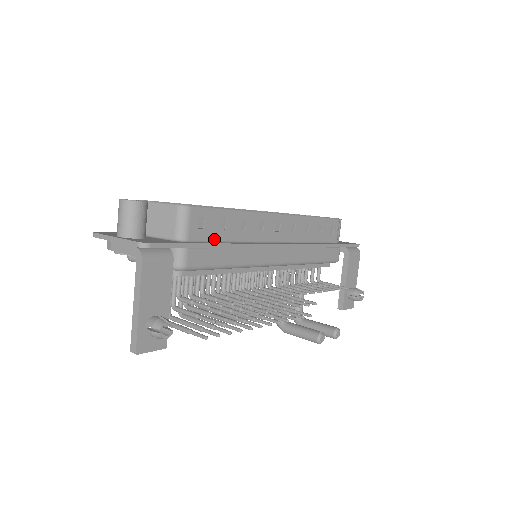
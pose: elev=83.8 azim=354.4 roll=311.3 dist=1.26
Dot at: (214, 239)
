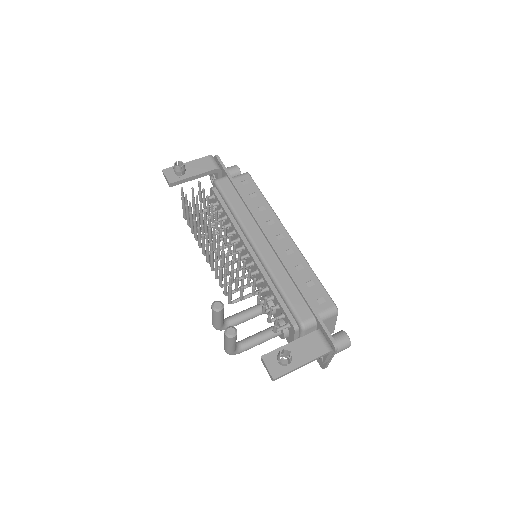
Dot at: occluded
